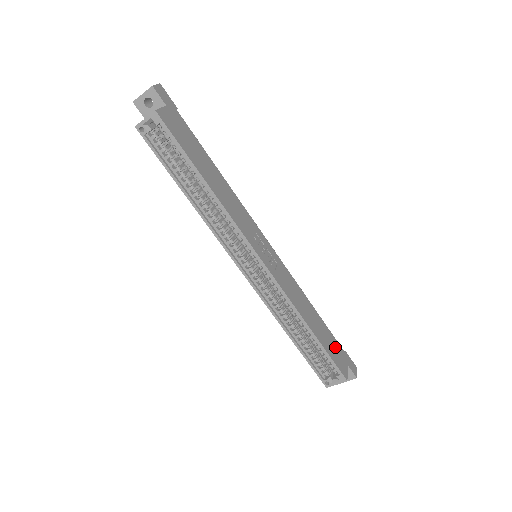
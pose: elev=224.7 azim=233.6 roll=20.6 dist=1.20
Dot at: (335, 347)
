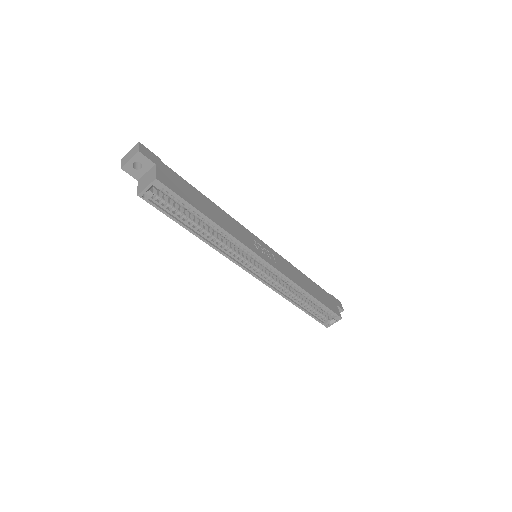
Dot at: (326, 297)
